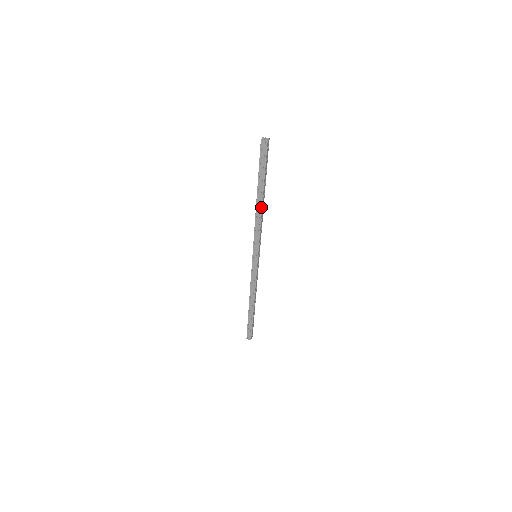
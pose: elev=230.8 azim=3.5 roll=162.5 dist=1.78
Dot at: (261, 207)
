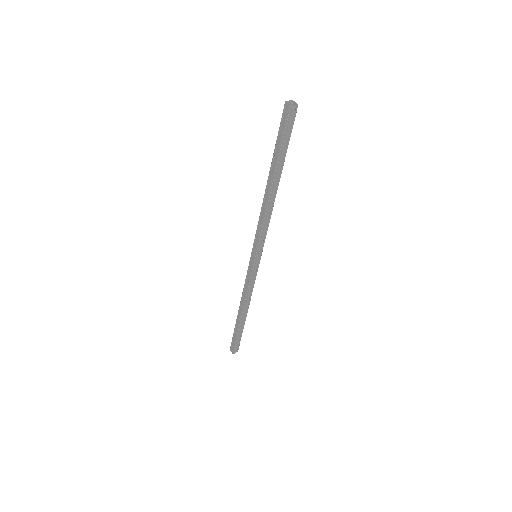
Dot at: (275, 194)
